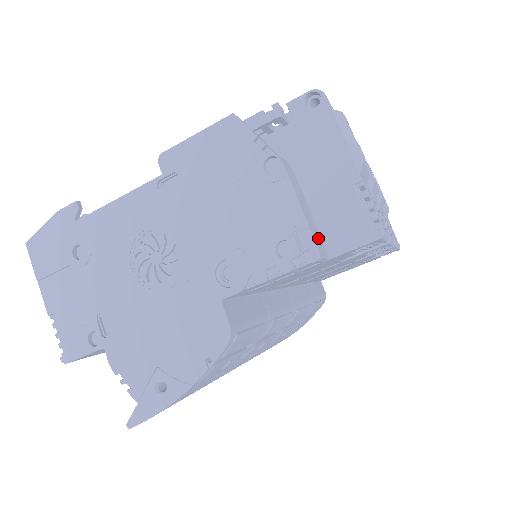
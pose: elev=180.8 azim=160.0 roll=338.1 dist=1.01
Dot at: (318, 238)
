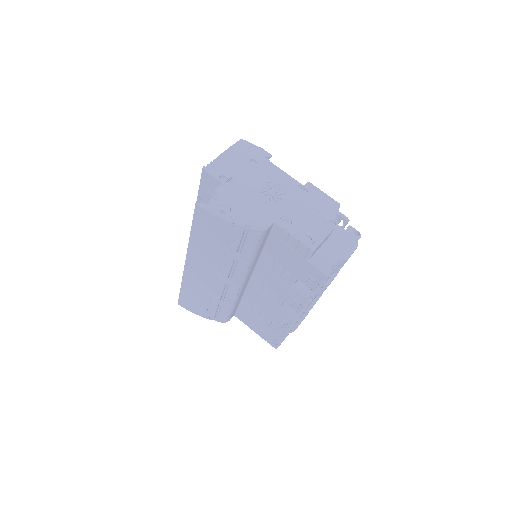
Dot at: occluded
